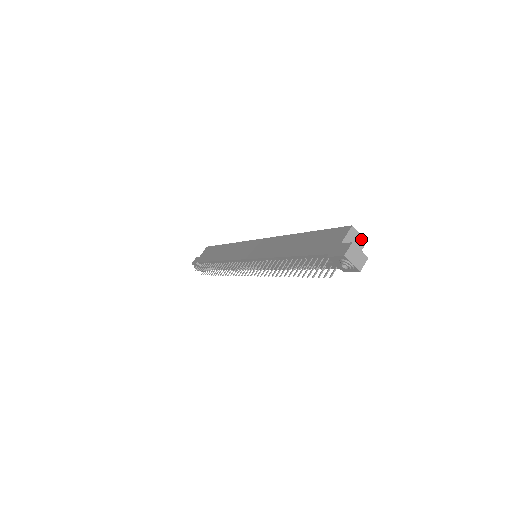
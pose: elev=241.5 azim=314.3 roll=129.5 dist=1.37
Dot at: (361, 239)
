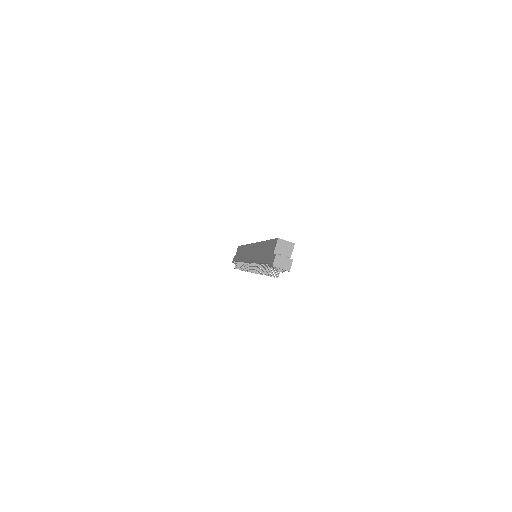
Dot at: (289, 244)
